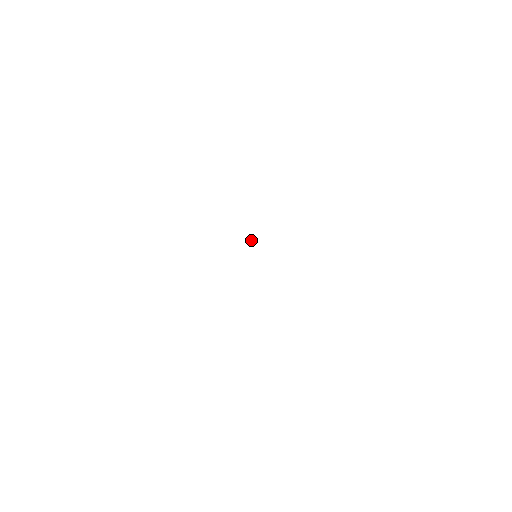
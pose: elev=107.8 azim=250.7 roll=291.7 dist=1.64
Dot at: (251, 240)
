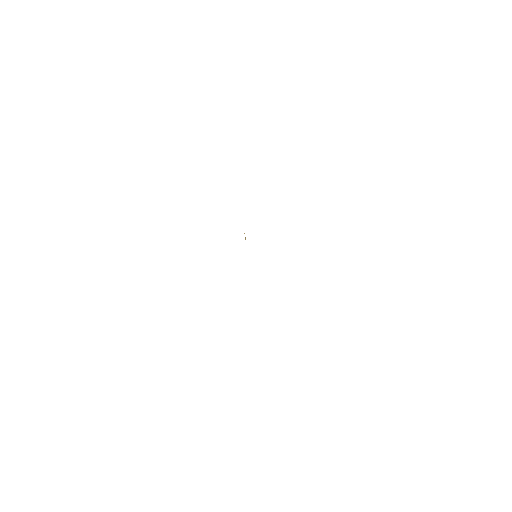
Dot at: occluded
